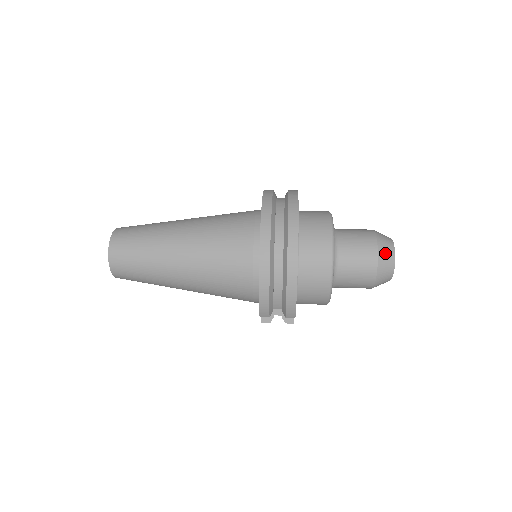
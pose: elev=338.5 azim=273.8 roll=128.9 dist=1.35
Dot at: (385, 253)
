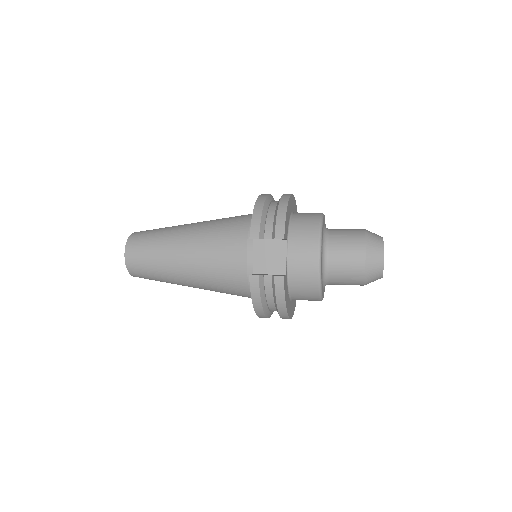
Dot at: (372, 233)
